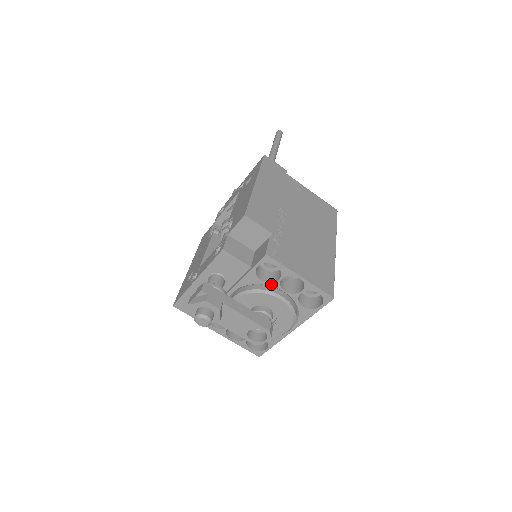
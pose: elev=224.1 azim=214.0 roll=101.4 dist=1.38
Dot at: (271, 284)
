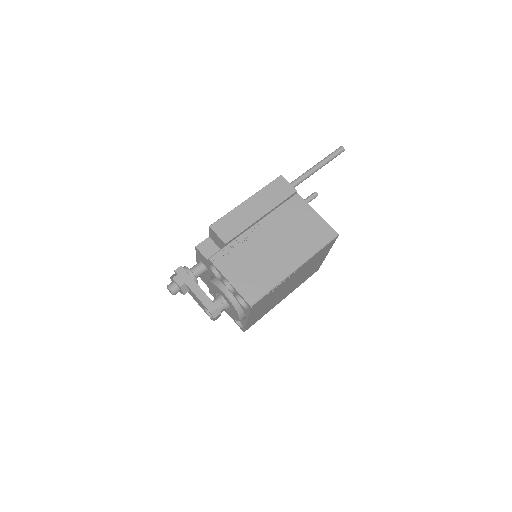
Dot at: (221, 281)
